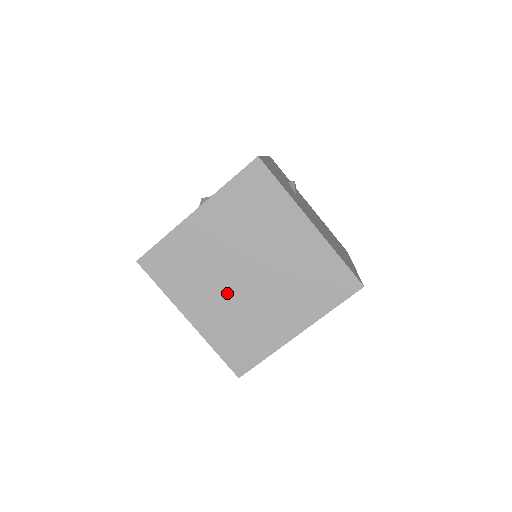
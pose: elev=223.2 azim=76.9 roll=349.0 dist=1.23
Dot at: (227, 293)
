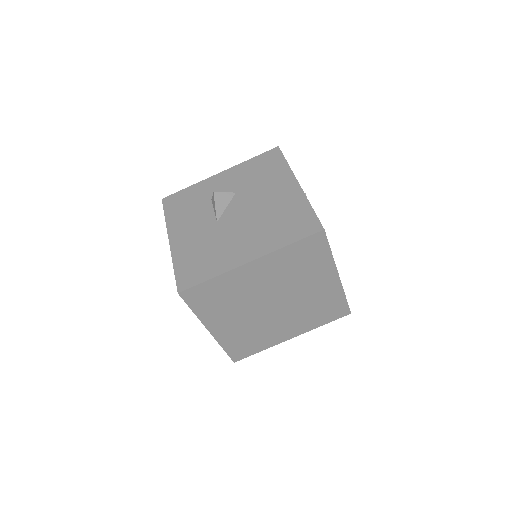
Dot at: (251, 316)
